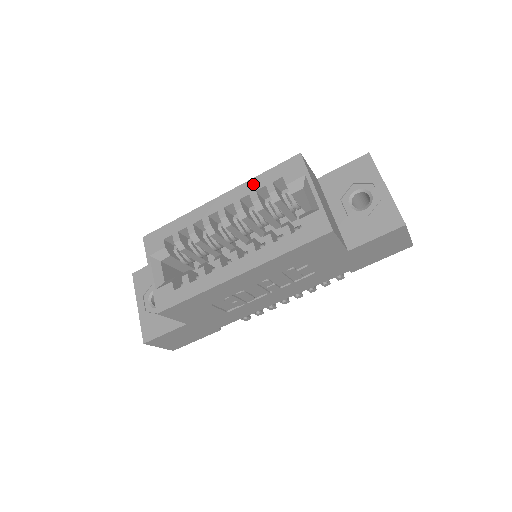
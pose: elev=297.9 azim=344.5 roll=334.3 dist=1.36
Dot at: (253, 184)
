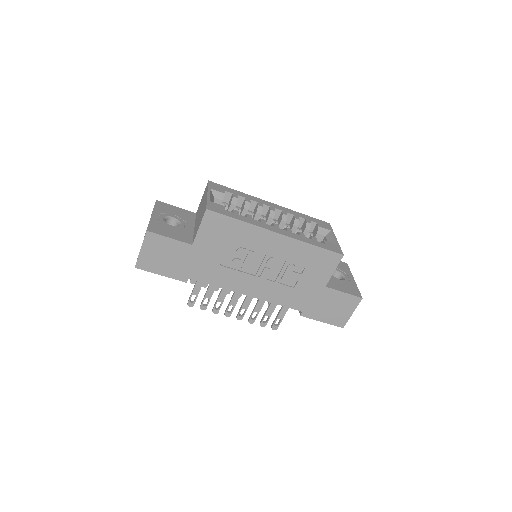
Dot at: (298, 213)
